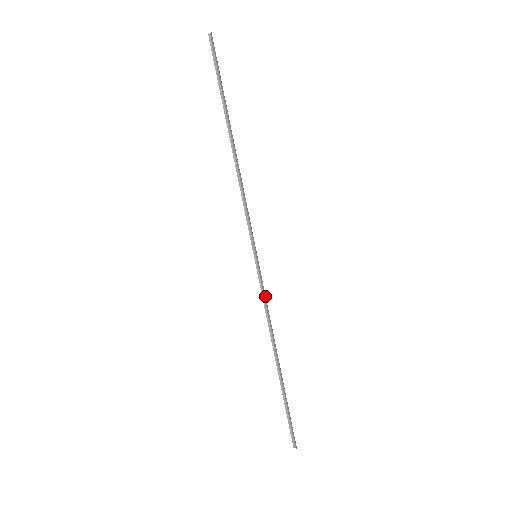
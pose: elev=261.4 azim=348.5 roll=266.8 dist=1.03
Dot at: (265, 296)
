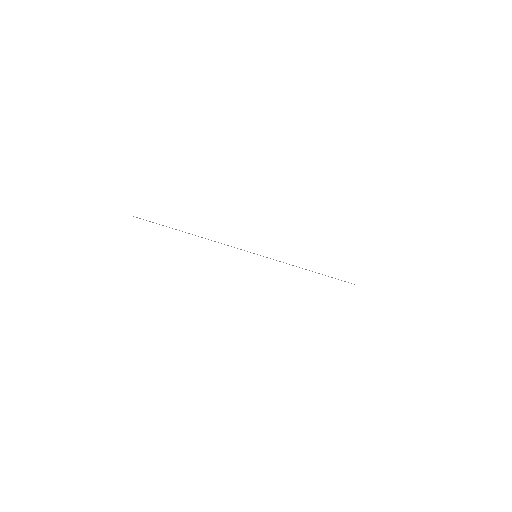
Dot at: occluded
